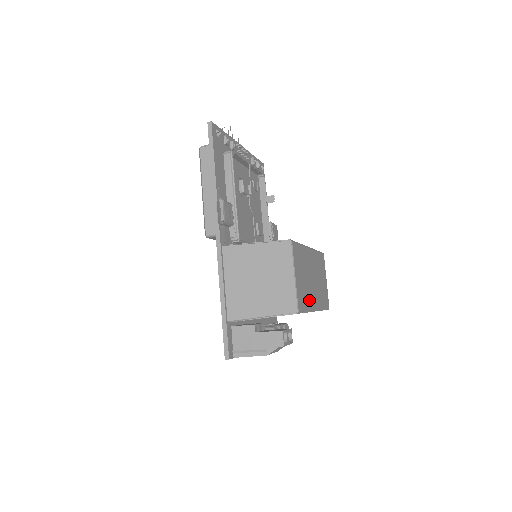
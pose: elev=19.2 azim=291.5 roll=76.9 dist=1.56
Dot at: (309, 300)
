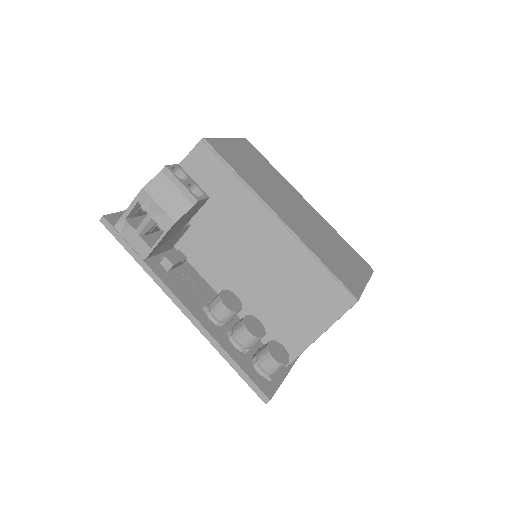
Dot at: (257, 187)
